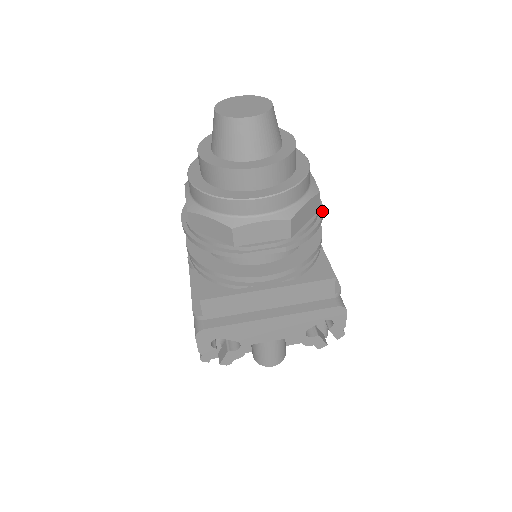
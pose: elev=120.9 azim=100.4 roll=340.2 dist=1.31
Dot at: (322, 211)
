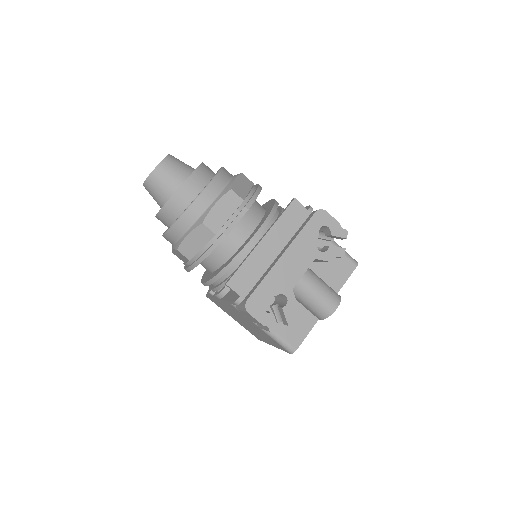
Dot at: (257, 184)
